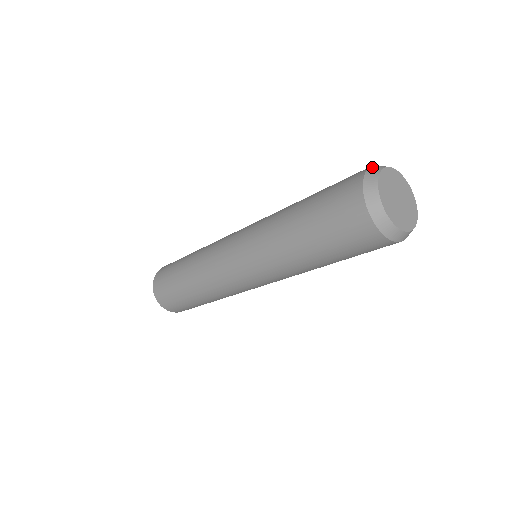
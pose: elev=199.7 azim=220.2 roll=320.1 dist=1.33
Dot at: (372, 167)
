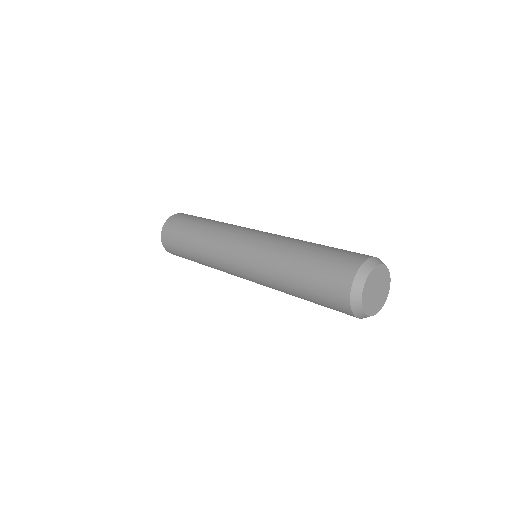
Dot at: (355, 281)
